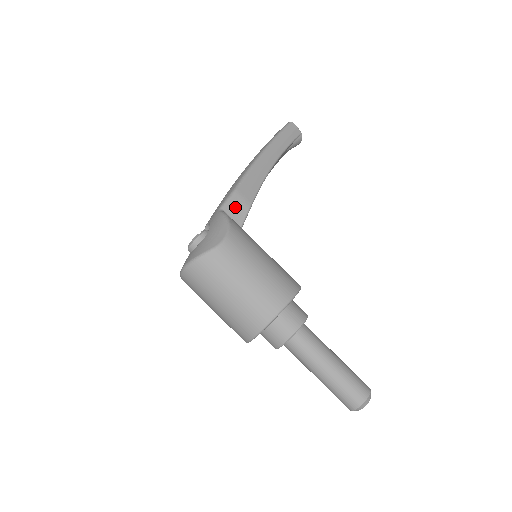
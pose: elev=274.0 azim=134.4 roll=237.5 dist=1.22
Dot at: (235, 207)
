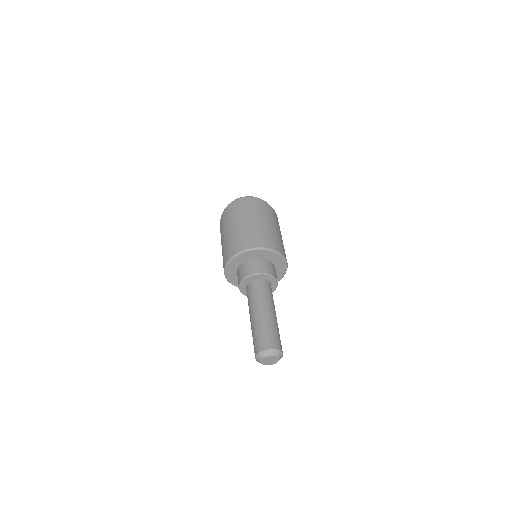
Dot at: occluded
